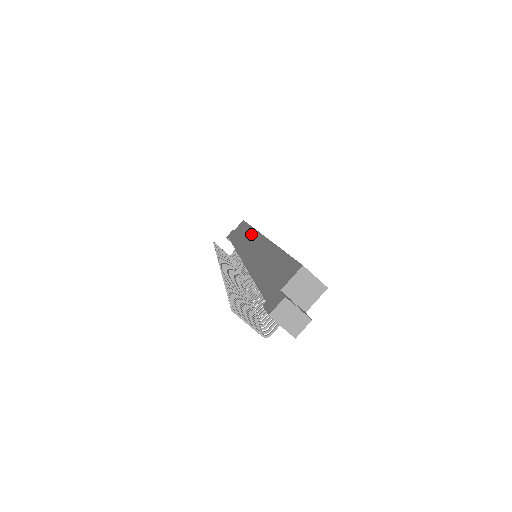
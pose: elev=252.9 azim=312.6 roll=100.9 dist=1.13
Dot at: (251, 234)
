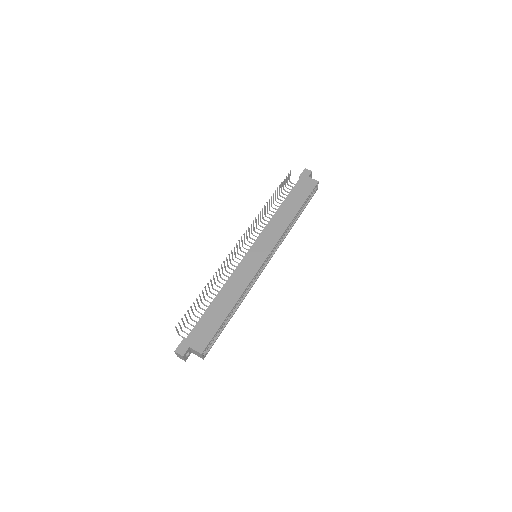
Dot at: (276, 236)
